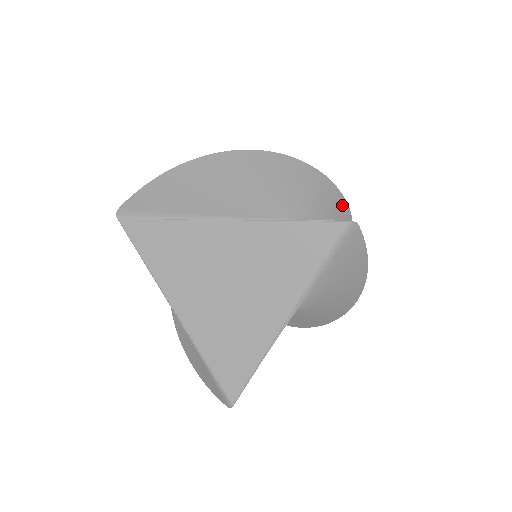
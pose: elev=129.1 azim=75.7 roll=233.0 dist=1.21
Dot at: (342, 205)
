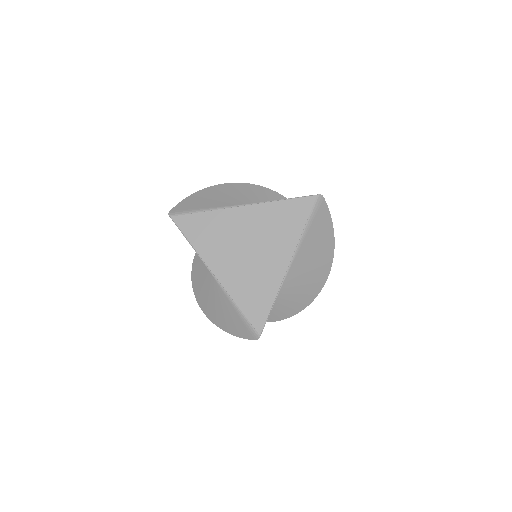
Dot at: occluded
